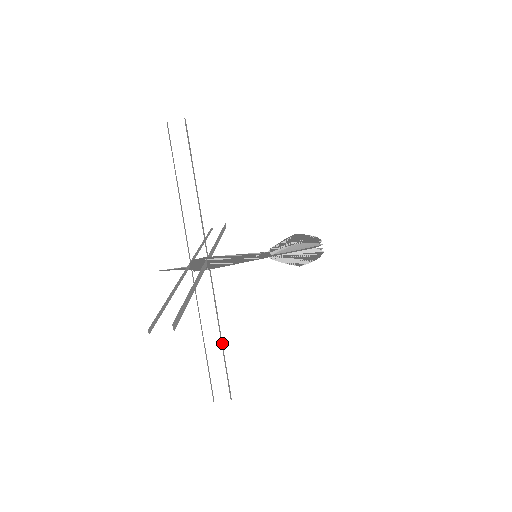
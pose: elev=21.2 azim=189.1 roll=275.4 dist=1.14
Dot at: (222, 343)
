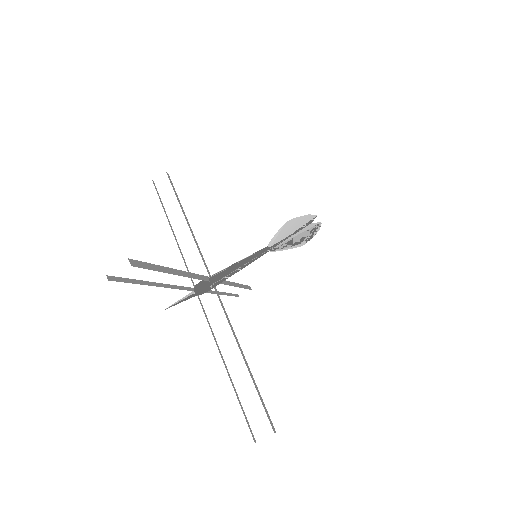
Dot at: (247, 365)
